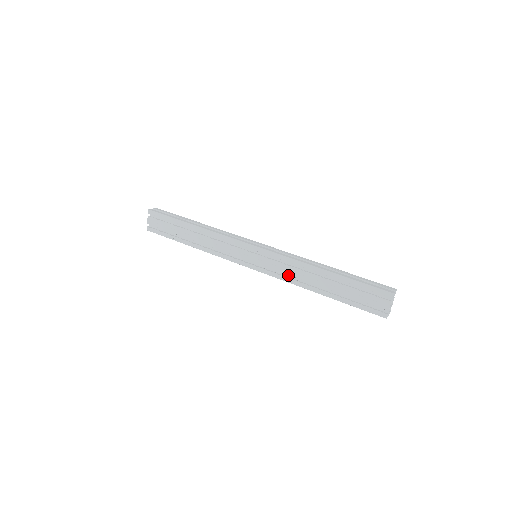
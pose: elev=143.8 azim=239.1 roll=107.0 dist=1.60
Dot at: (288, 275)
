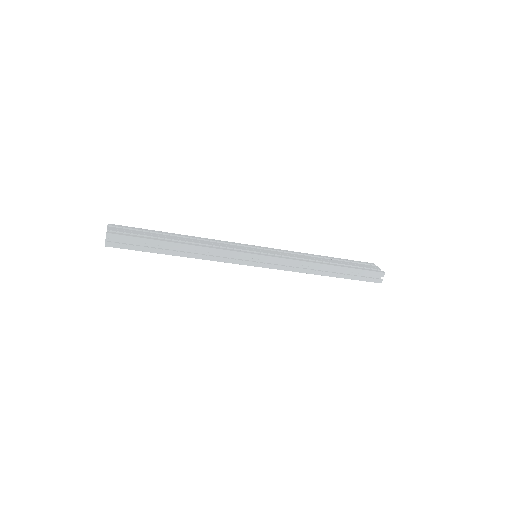
Dot at: occluded
